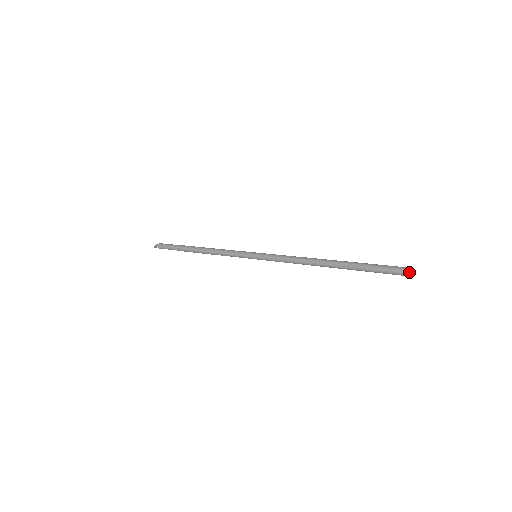
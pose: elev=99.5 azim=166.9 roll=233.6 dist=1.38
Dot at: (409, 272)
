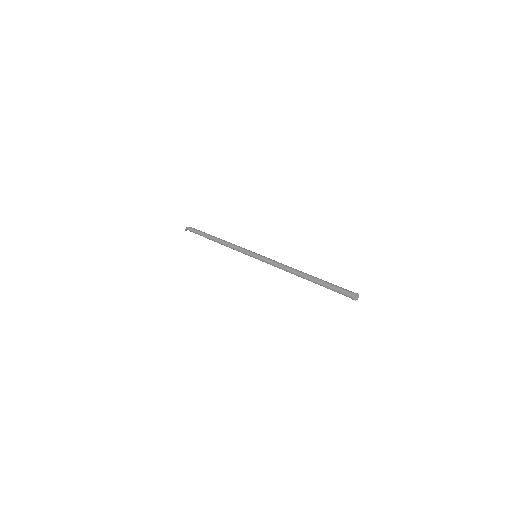
Dot at: (356, 296)
